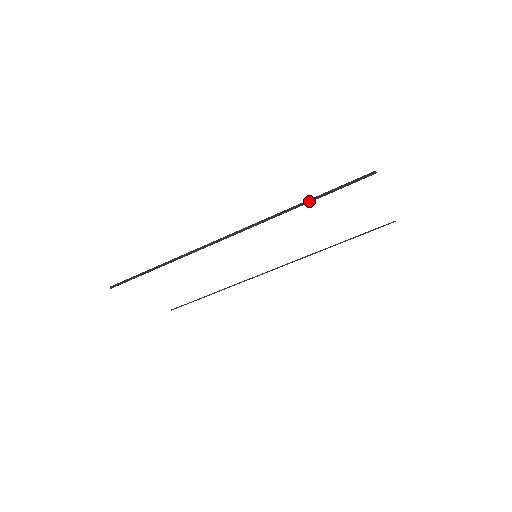
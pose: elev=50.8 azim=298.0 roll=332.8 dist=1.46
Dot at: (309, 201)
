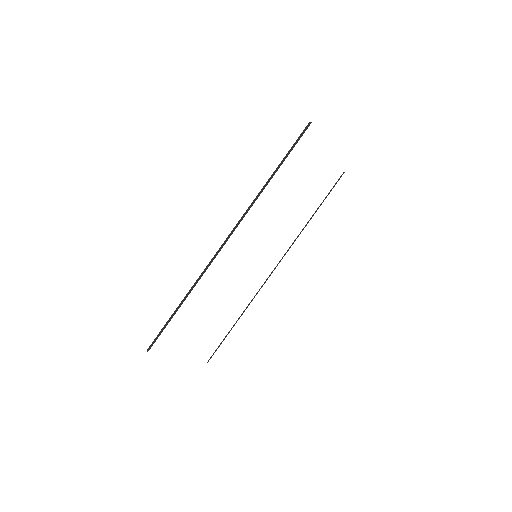
Dot at: (275, 172)
